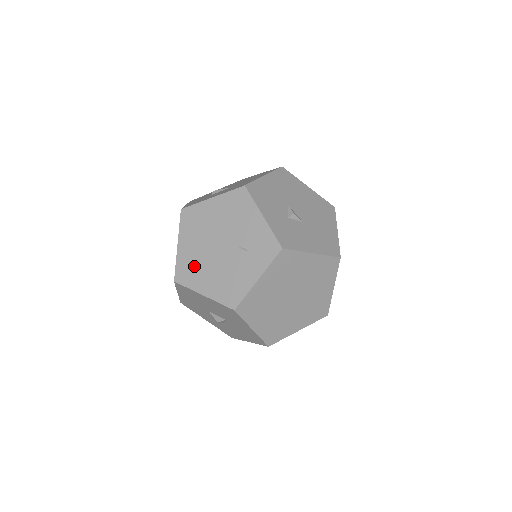
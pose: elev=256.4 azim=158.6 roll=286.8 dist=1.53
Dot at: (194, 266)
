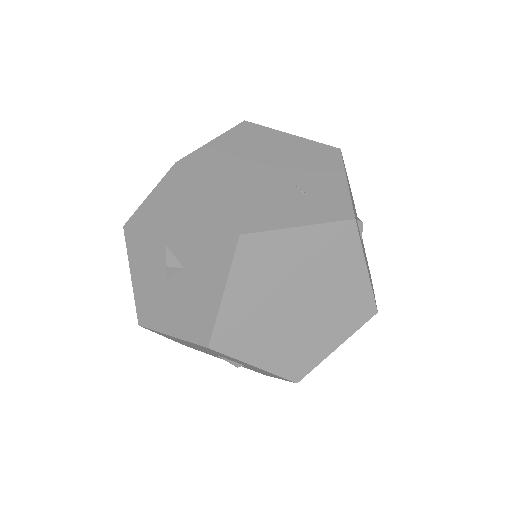
Dot at: (218, 166)
